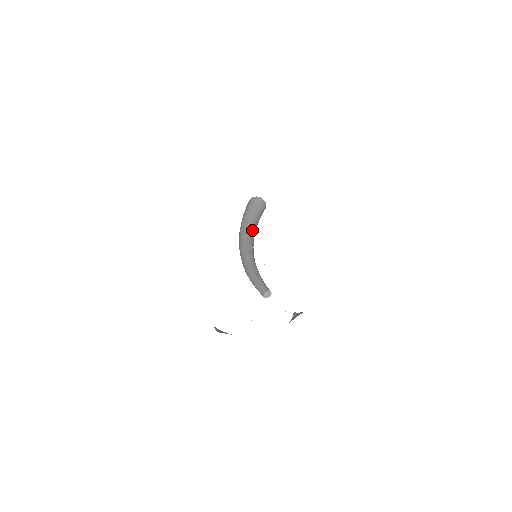
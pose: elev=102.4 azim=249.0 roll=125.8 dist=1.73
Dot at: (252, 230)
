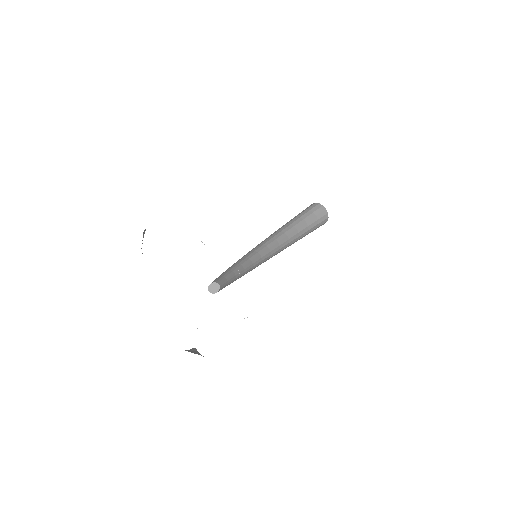
Dot at: (282, 234)
